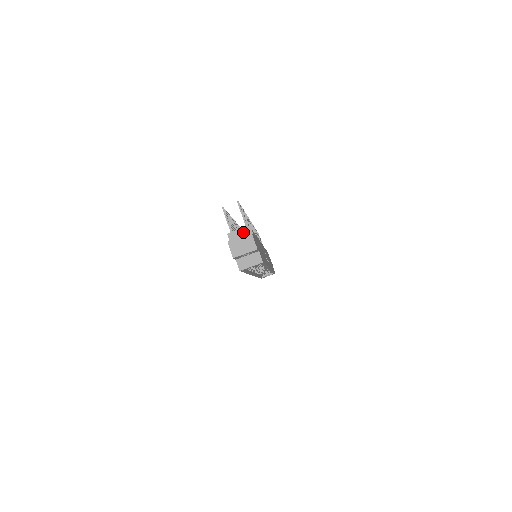
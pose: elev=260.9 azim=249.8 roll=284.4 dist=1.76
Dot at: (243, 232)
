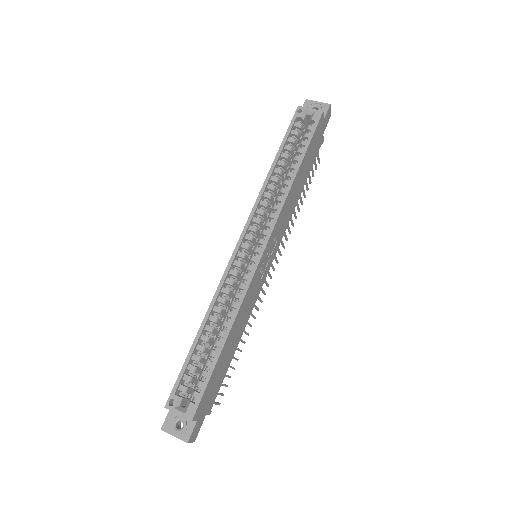
Dot at: occluded
